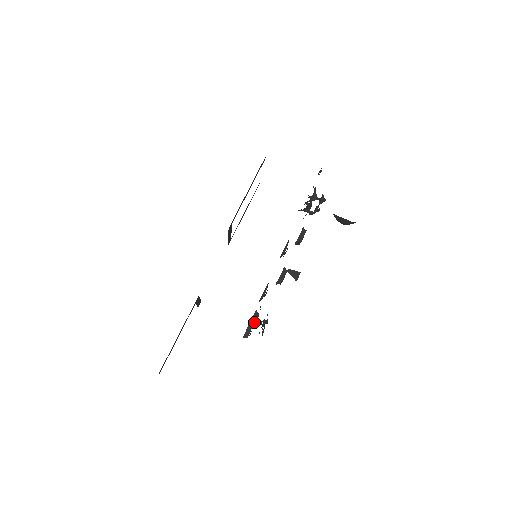
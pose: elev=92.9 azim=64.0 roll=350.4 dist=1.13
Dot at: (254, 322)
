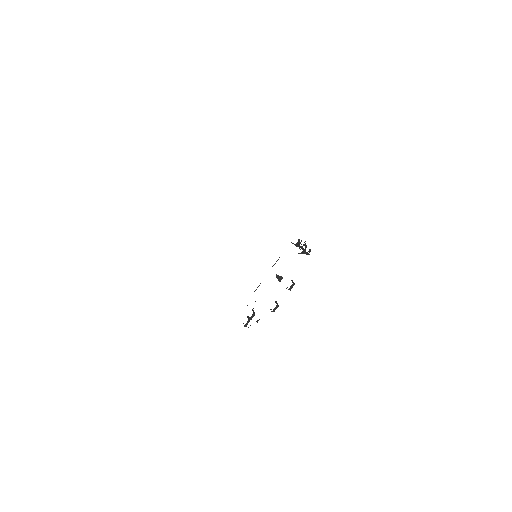
Dot at: occluded
